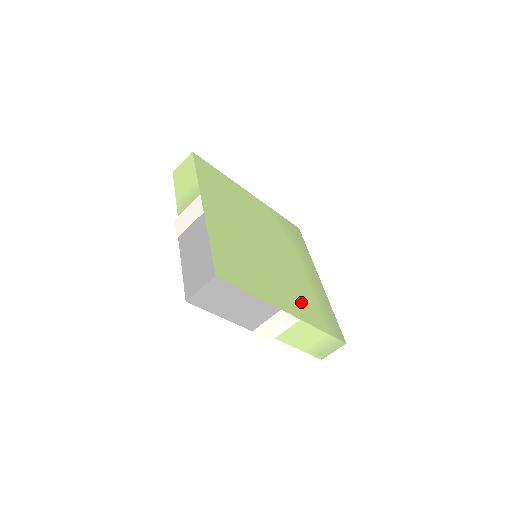
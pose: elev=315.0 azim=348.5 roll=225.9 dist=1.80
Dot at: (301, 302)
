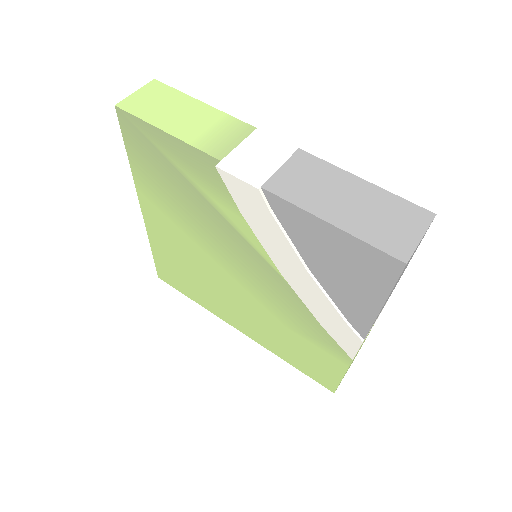
Dot at: occluded
